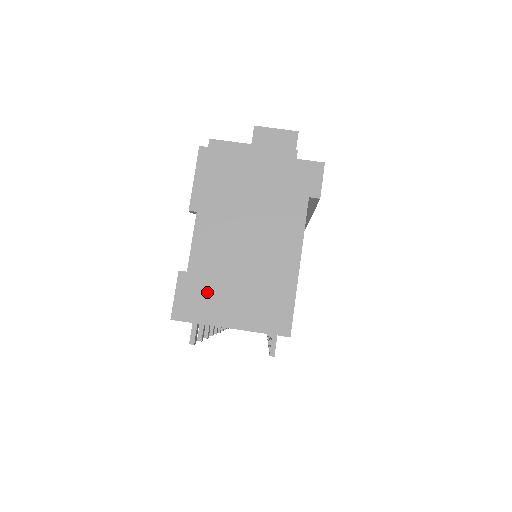
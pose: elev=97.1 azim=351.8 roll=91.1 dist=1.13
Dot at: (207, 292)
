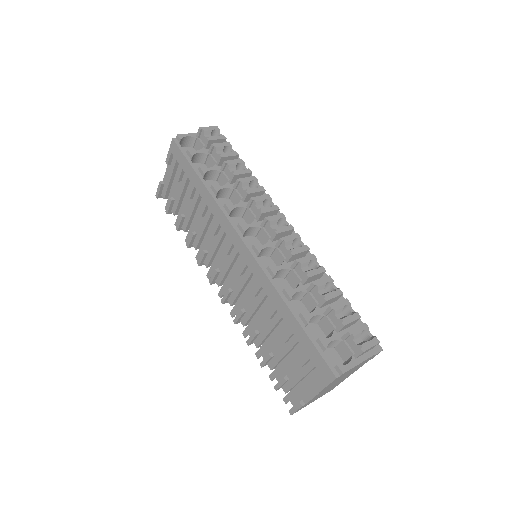
Dot at: occluded
